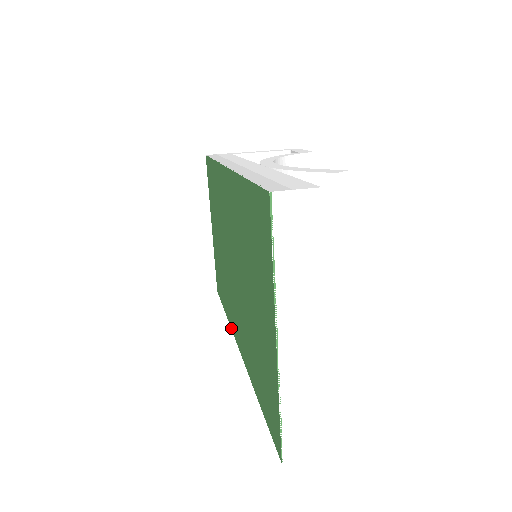
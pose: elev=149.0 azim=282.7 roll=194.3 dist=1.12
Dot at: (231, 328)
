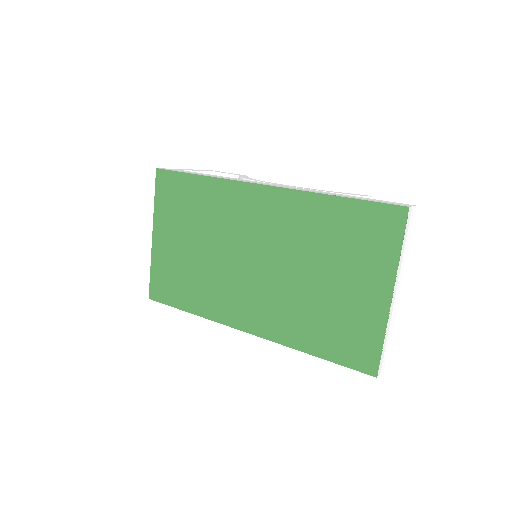
Dot at: (217, 321)
